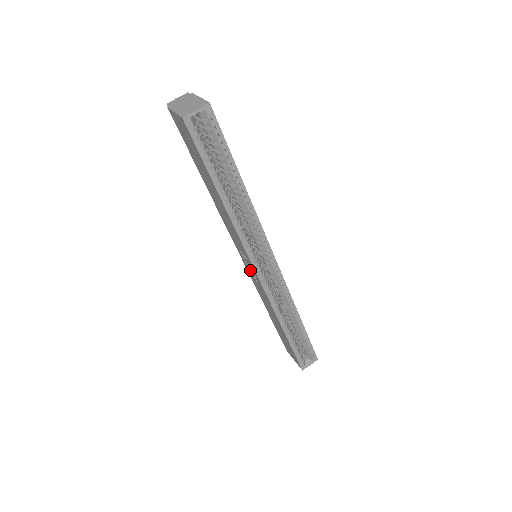
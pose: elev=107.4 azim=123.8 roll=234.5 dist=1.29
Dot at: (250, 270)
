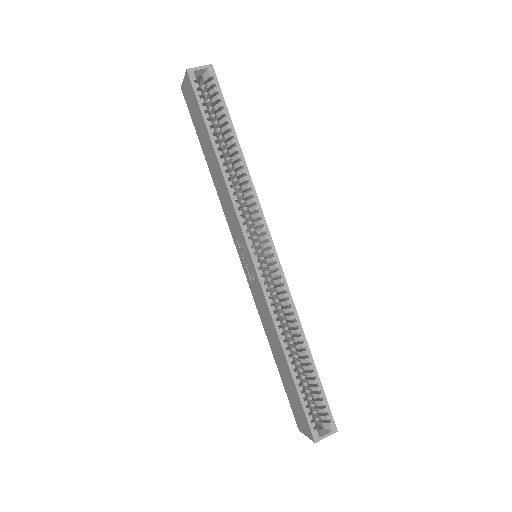
Dot at: (248, 270)
